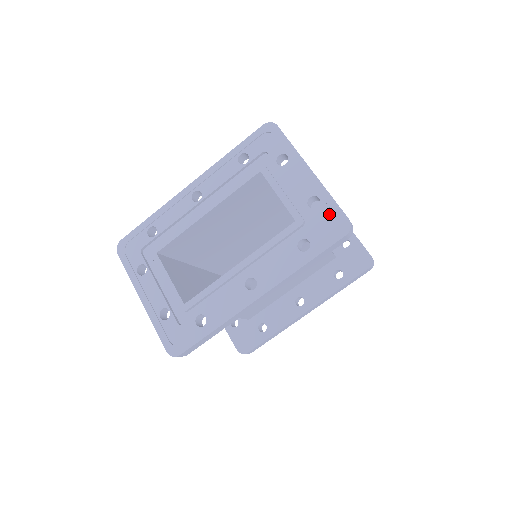
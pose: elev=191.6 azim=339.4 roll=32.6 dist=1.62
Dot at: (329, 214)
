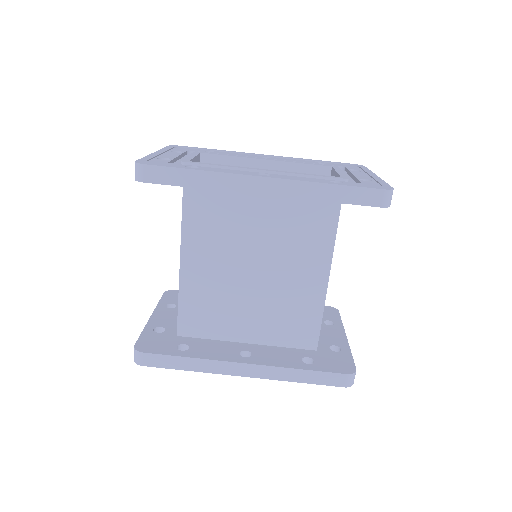
Dot at: (376, 184)
